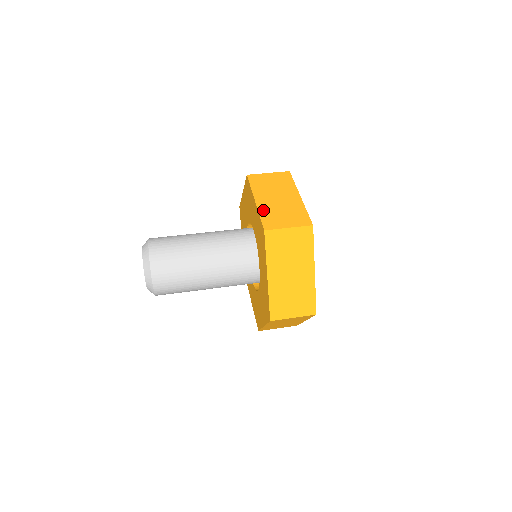
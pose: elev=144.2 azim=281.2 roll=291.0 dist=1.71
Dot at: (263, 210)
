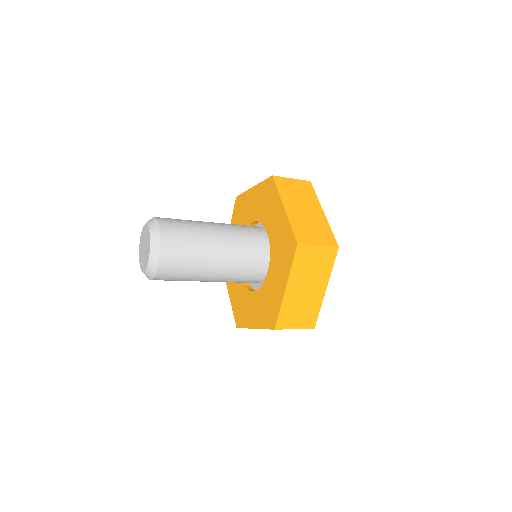
Dot at: (293, 220)
